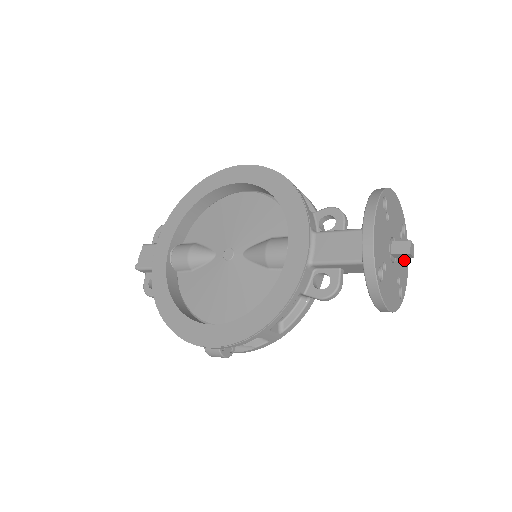
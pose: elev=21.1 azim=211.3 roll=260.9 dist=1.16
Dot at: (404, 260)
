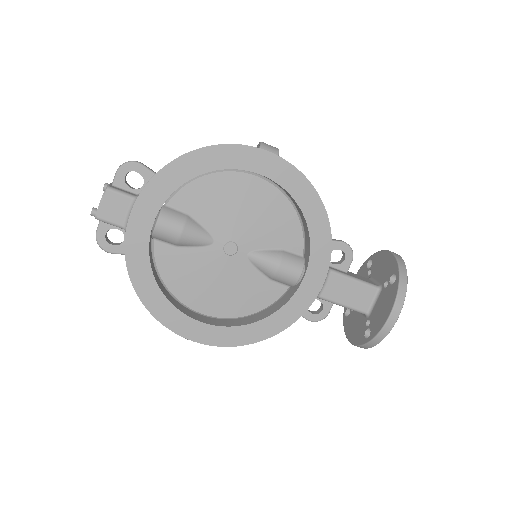
Dot at: occluded
